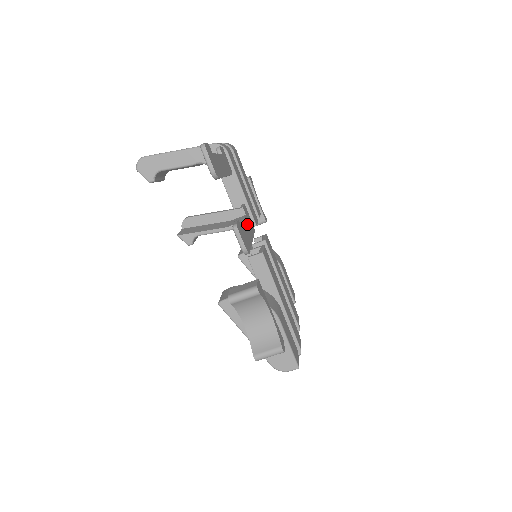
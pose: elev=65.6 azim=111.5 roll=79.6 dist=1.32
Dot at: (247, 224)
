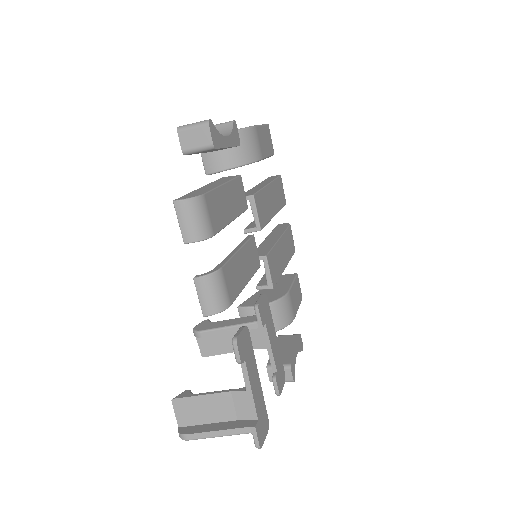
Dot at: (270, 334)
